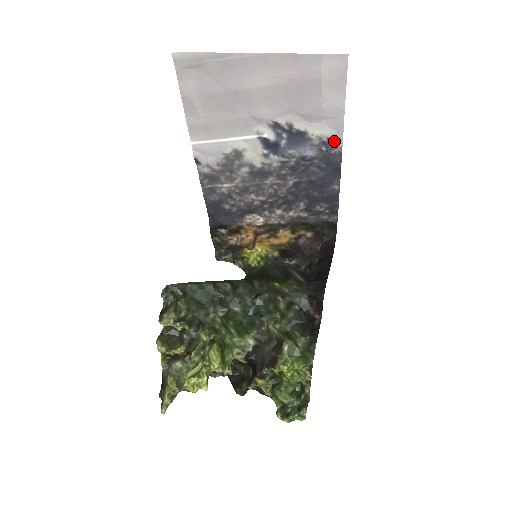
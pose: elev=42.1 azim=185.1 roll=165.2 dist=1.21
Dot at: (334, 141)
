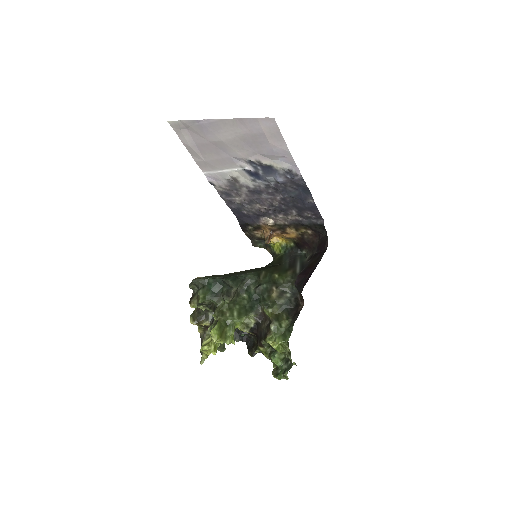
Dot at: (294, 171)
